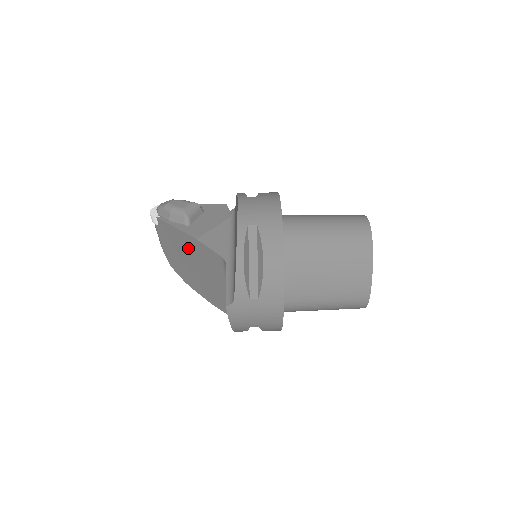
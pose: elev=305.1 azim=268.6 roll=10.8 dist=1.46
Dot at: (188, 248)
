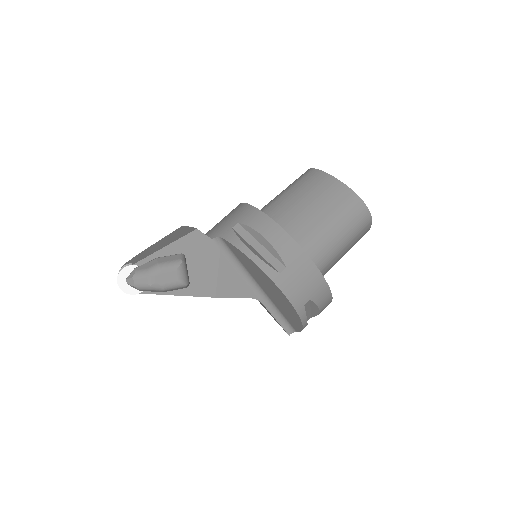
Dot at: occluded
